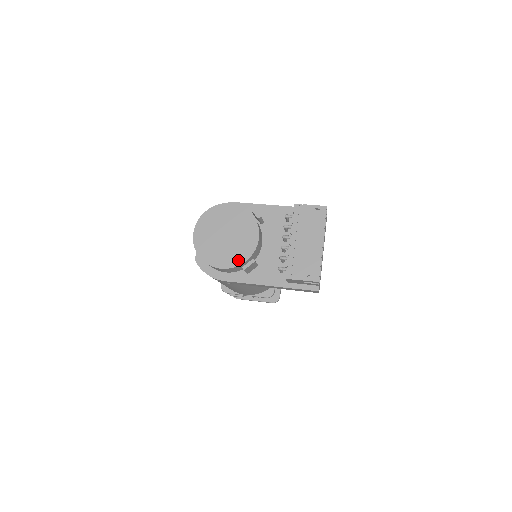
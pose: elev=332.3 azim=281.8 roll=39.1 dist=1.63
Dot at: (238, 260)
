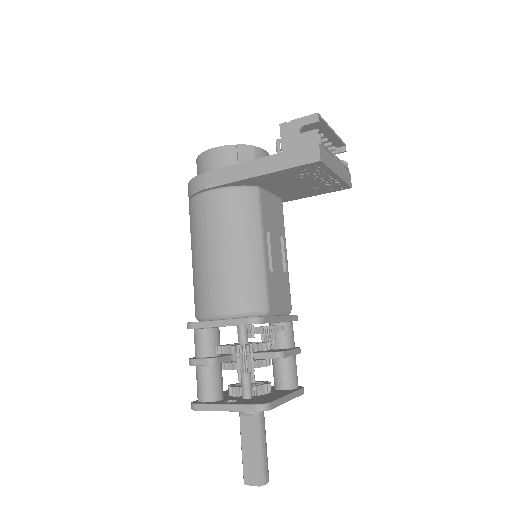
Dot at: (235, 147)
